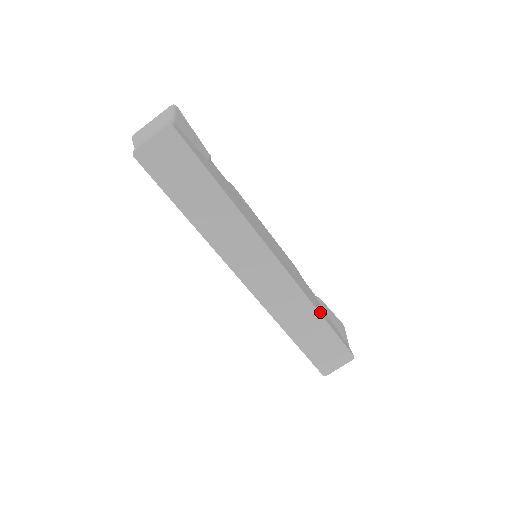
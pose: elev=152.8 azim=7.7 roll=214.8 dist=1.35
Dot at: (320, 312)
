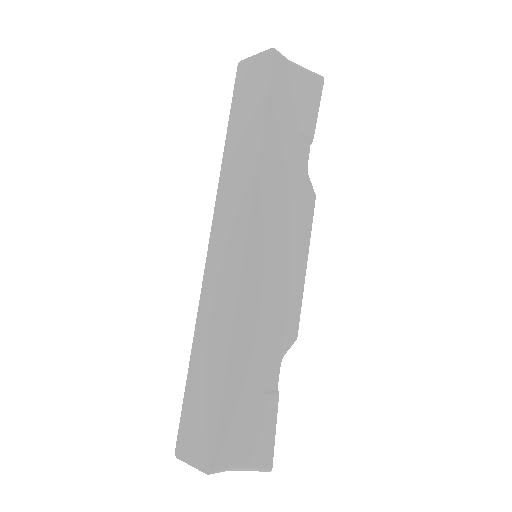
Dot at: (233, 362)
